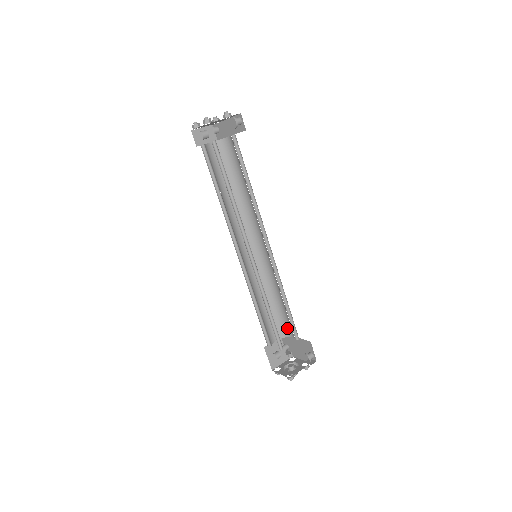
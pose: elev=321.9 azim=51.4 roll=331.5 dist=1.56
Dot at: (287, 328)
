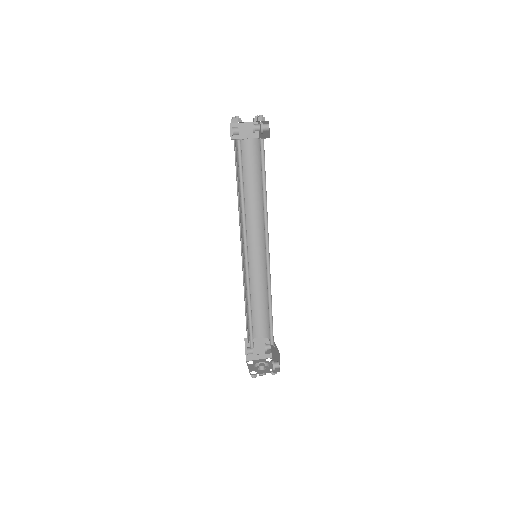
Dot at: occluded
